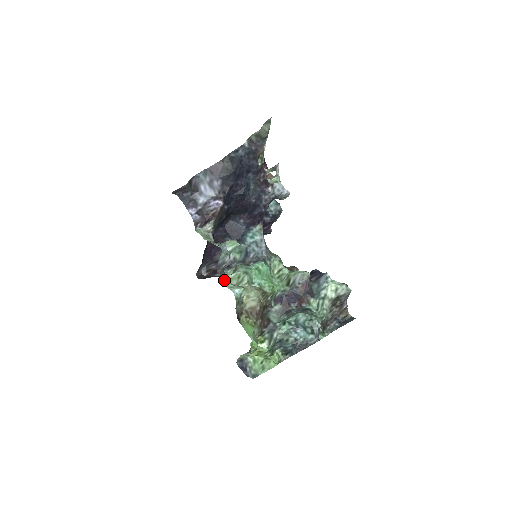
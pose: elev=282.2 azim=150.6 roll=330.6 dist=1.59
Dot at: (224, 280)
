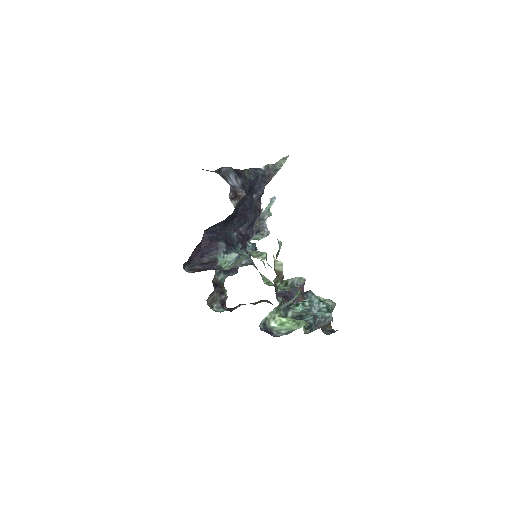
Dot at: occluded
